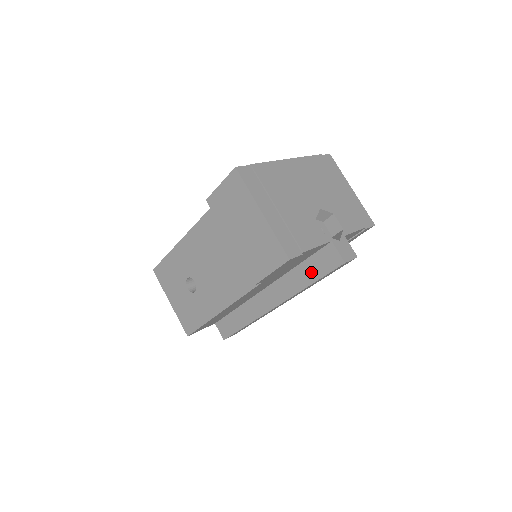
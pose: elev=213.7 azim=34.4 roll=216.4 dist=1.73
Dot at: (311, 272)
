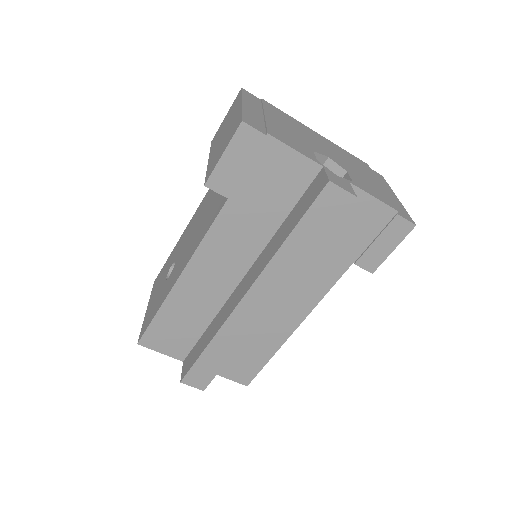
Dot at: (293, 220)
